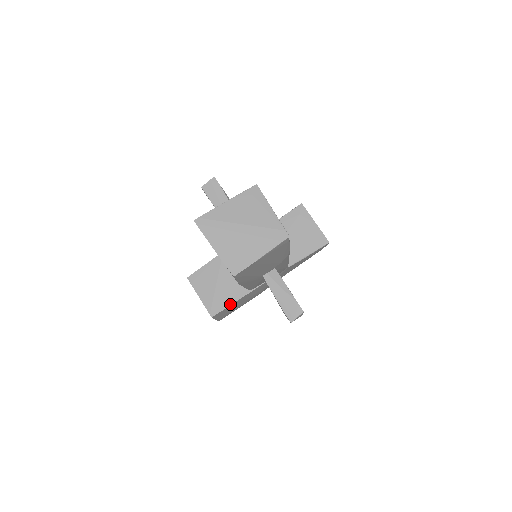
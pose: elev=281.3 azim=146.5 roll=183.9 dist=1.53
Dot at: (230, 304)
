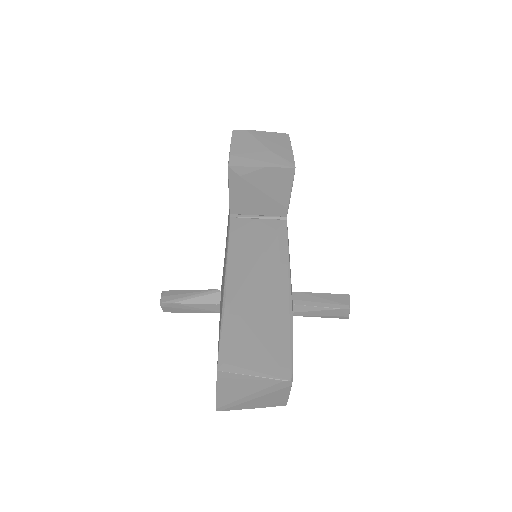
Dot at: occluded
